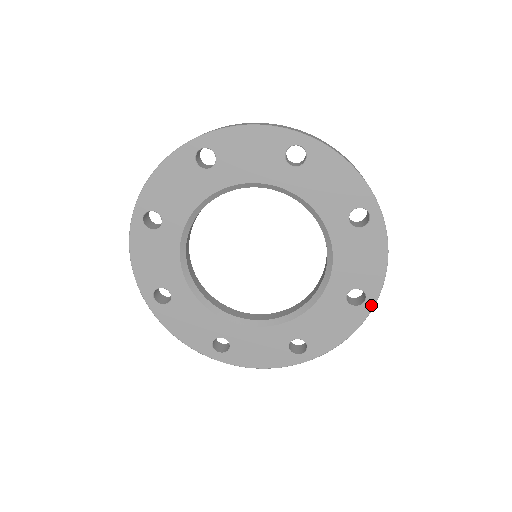
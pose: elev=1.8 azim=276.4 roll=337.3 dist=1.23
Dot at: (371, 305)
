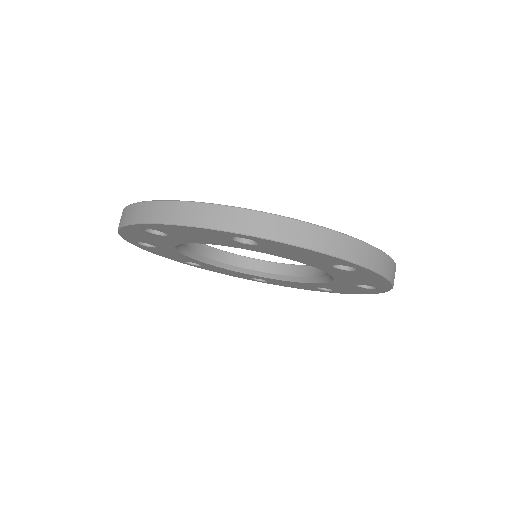
Dot at: (385, 291)
